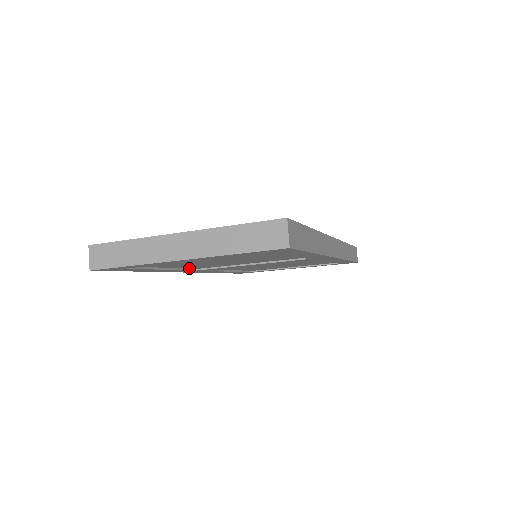
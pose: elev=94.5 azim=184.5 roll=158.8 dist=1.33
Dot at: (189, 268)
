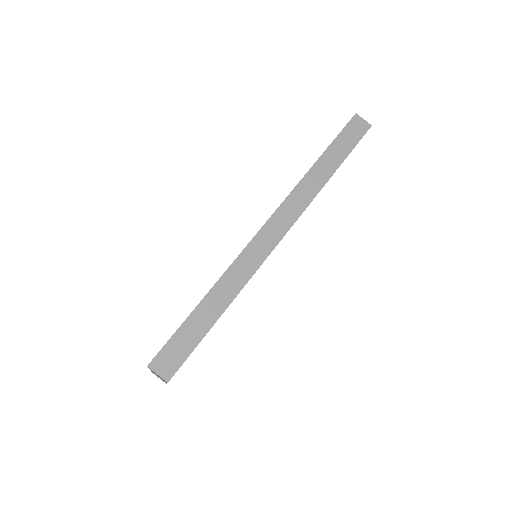
Dot at: occluded
